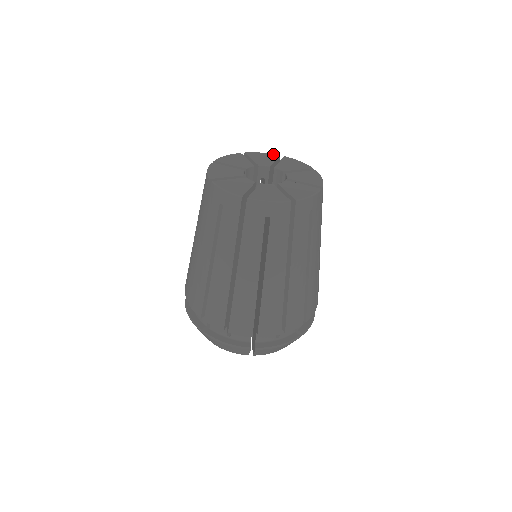
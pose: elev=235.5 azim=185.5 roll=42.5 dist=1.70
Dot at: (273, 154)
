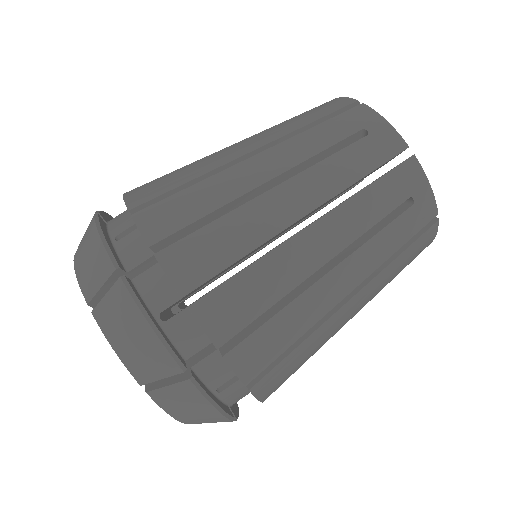
Dot at: occluded
